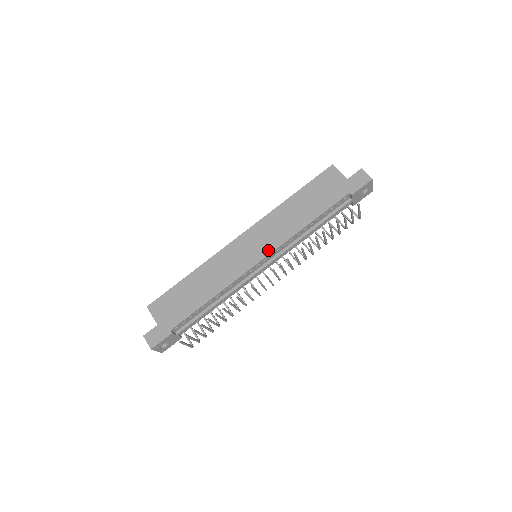
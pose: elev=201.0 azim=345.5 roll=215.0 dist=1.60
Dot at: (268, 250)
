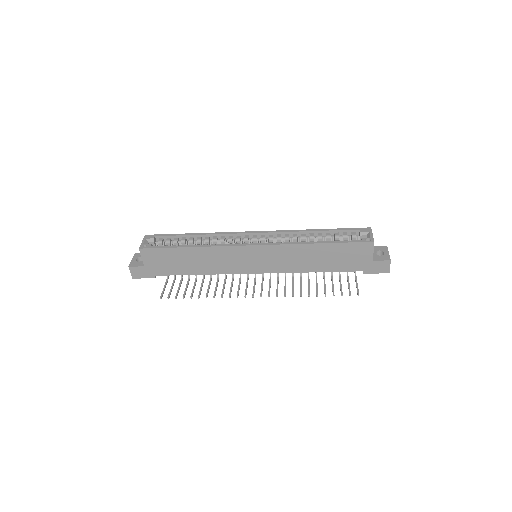
Dot at: (268, 270)
